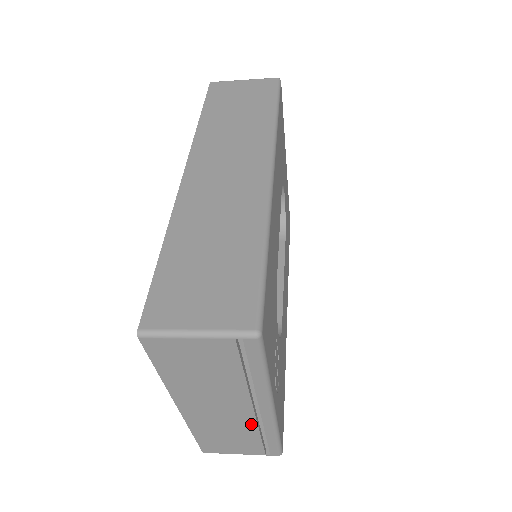
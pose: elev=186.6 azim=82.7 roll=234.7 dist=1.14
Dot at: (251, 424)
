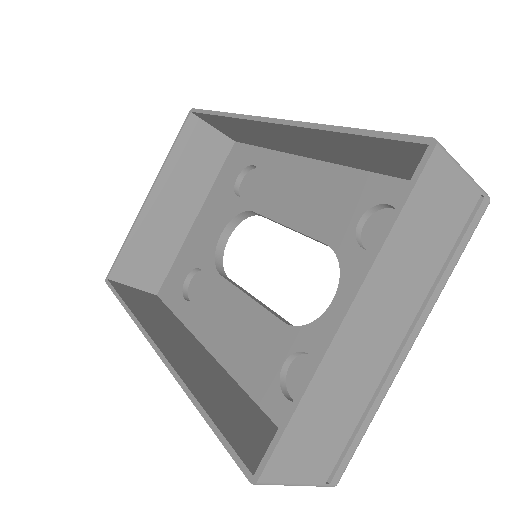
Dot at: (376, 380)
